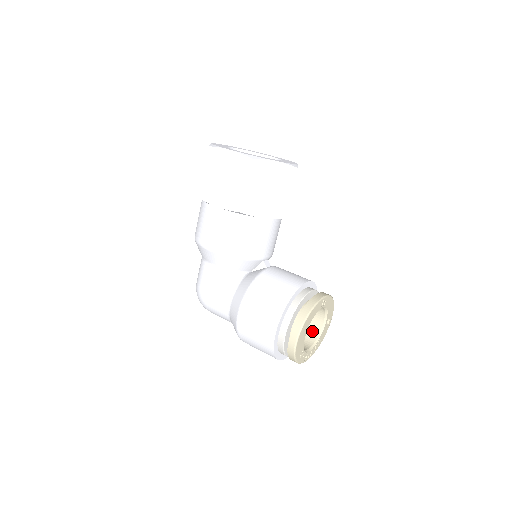
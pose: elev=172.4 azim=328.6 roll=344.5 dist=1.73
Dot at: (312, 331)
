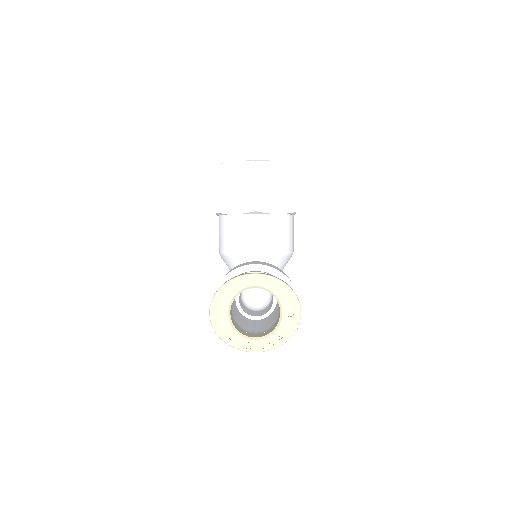
Dot at: (276, 324)
